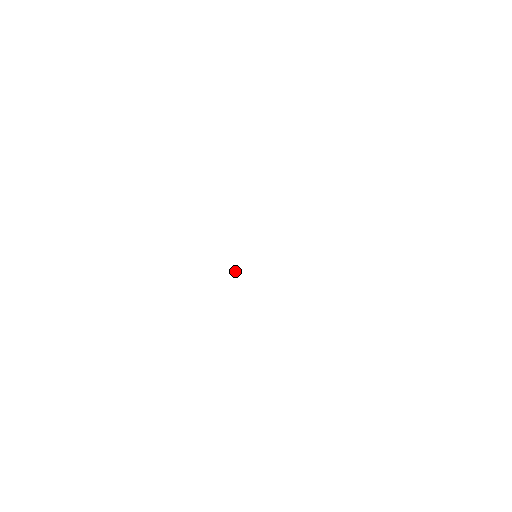
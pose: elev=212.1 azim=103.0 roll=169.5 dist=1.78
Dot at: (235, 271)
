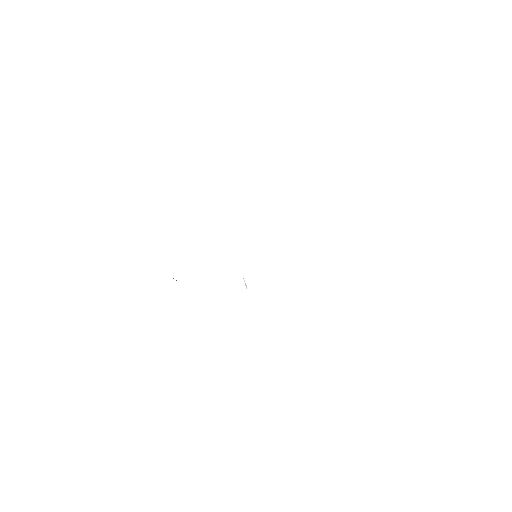
Dot at: (246, 285)
